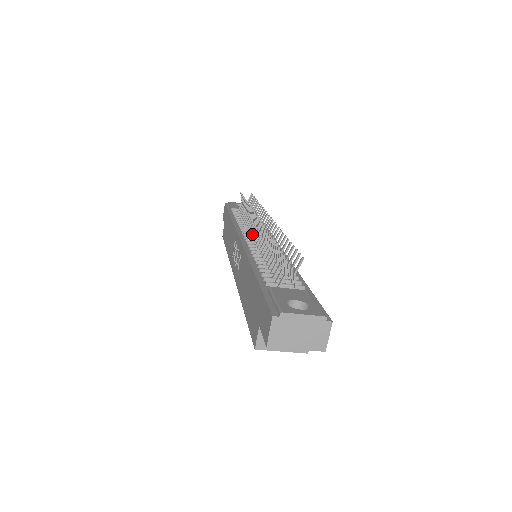
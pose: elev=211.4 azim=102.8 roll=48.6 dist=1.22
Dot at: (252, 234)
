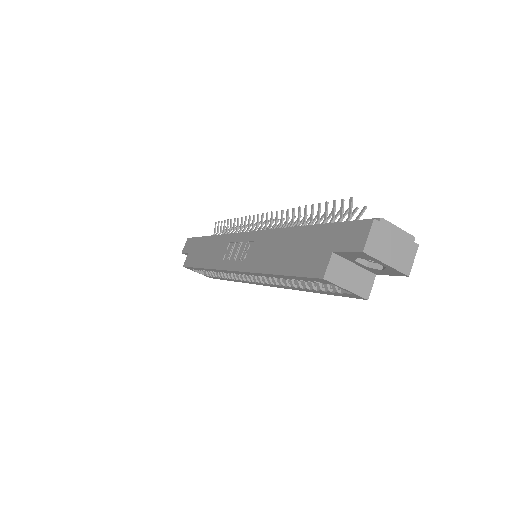
Dot at: occluded
